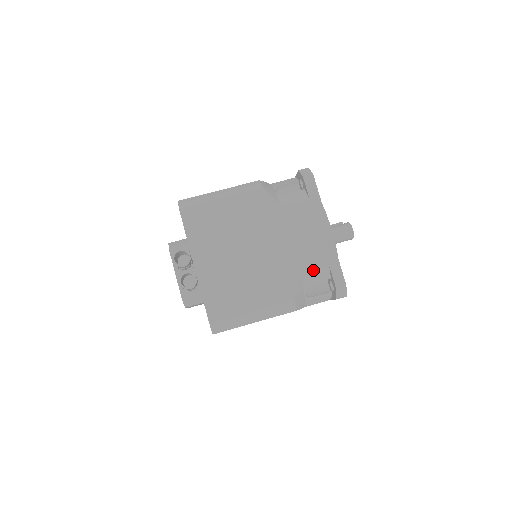
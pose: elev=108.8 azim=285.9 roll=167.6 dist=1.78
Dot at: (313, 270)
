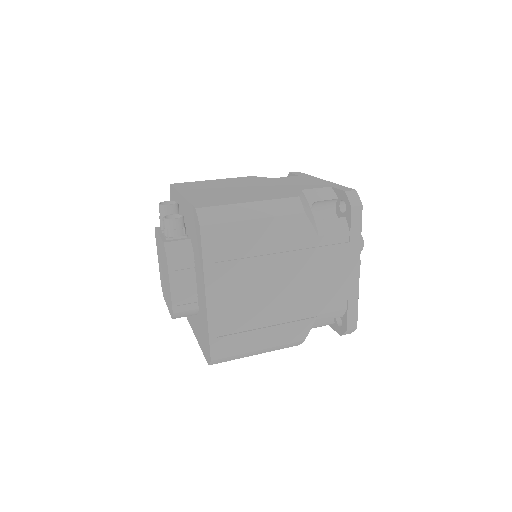
Dot at: (314, 189)
